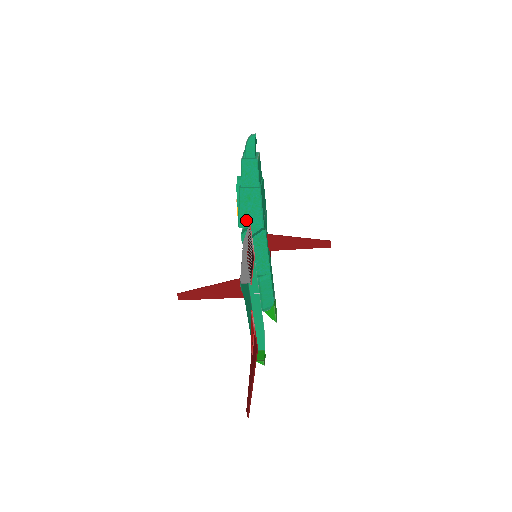
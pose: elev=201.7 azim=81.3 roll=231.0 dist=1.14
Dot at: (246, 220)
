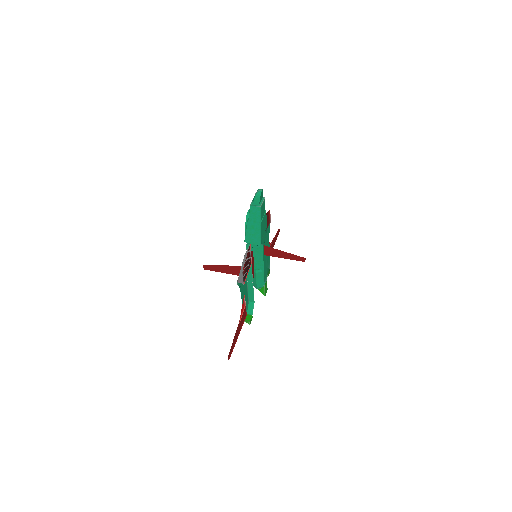
Dot at: (250, 239)
